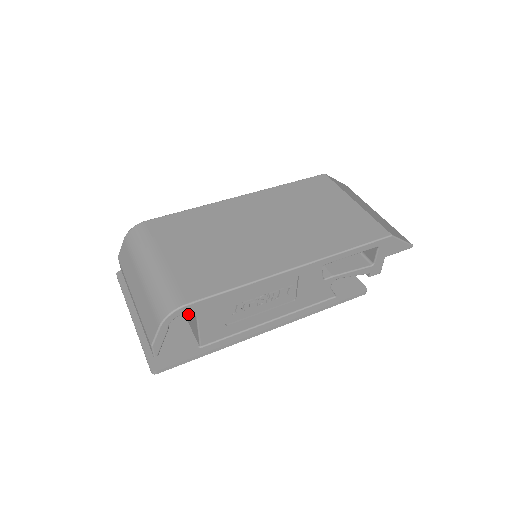
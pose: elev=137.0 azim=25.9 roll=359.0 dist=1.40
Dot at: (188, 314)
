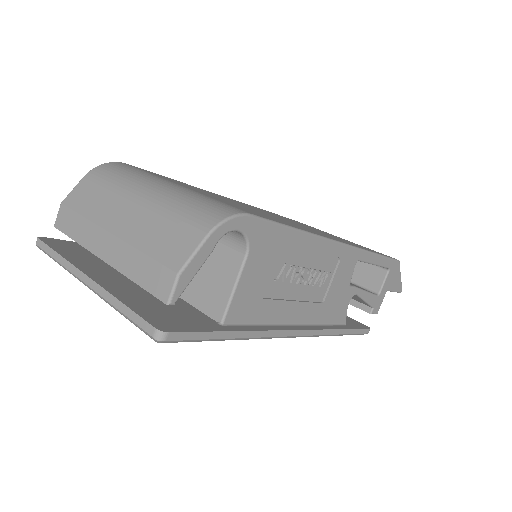
Dot at: (200, 276)
